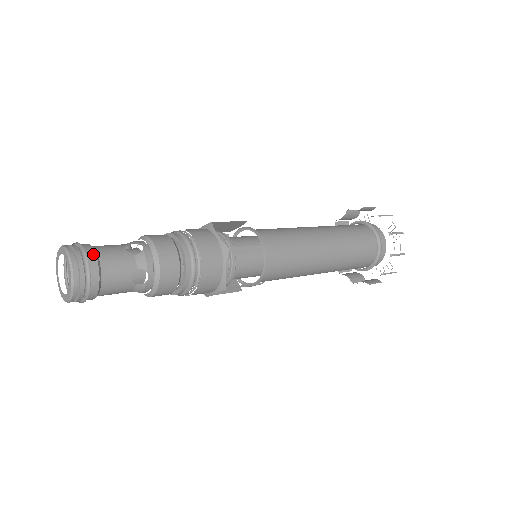
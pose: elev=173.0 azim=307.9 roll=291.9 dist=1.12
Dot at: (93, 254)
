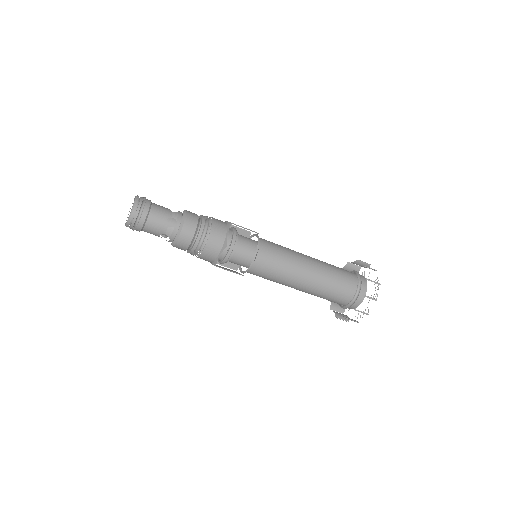
Dot at: occluded
